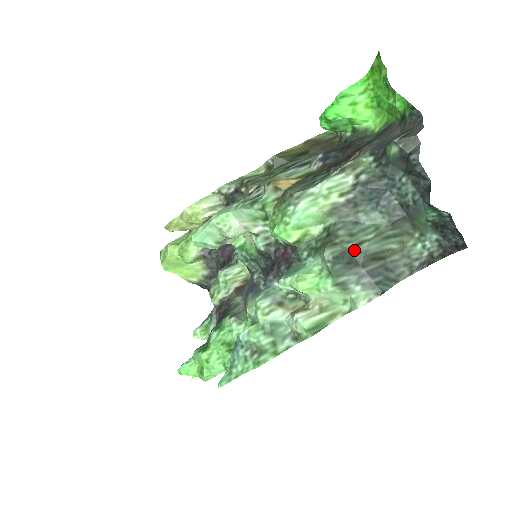
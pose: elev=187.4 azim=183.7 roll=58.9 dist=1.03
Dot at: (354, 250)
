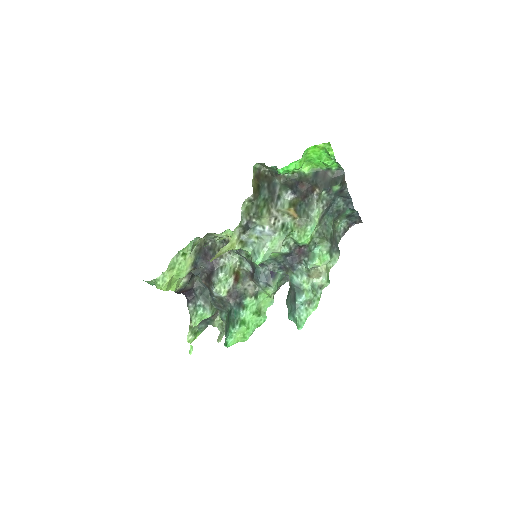
Dot at: (331, 238)
